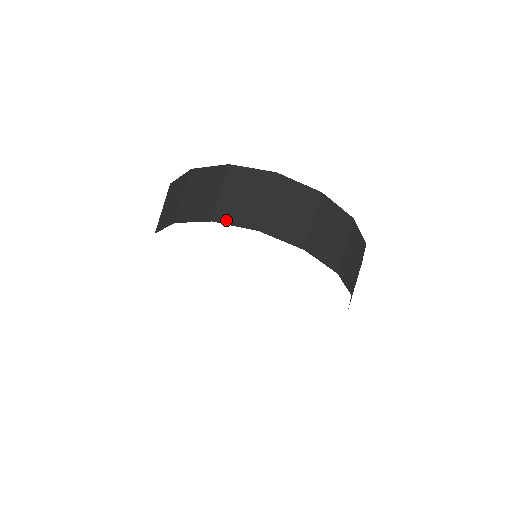
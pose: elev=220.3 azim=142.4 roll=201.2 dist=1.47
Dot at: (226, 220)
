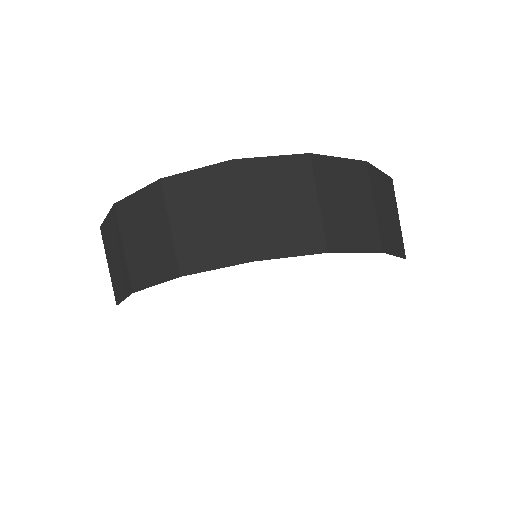
Dot at: (144, 282)
